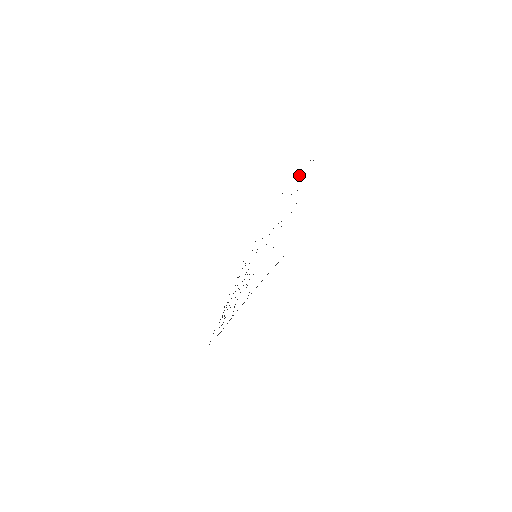
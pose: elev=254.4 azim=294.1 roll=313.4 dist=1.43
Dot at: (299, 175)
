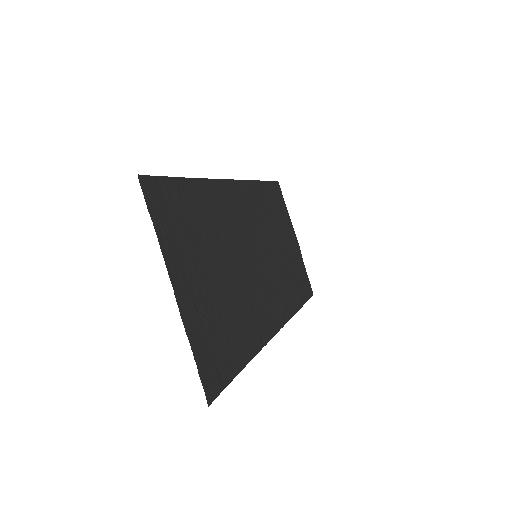
Dot at: (188, 217)
